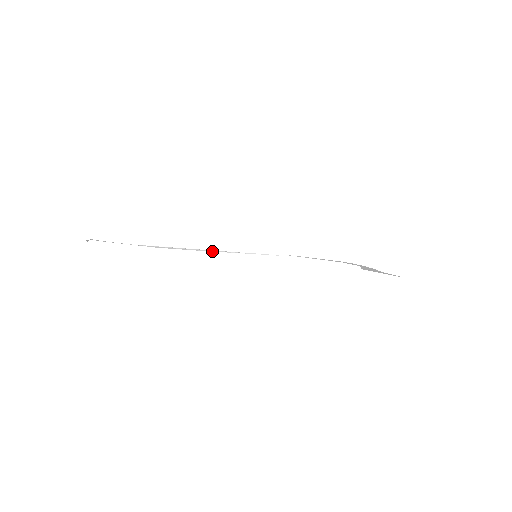
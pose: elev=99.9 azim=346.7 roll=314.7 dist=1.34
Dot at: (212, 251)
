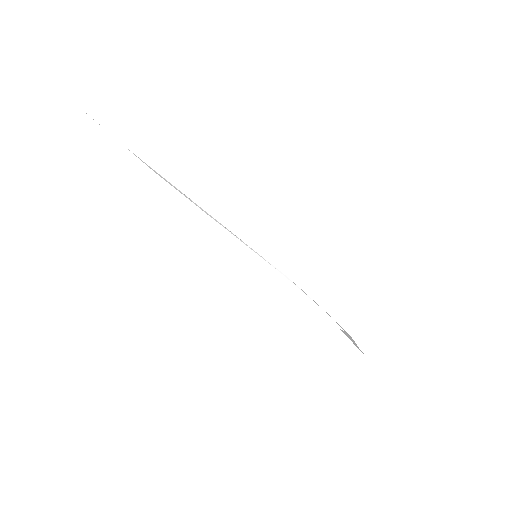
Dot at: (213, 218)
